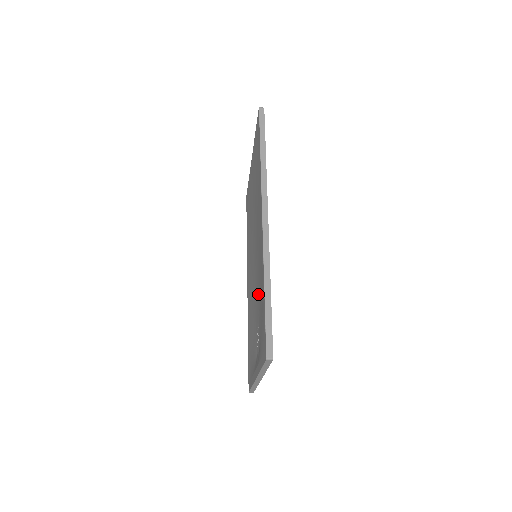
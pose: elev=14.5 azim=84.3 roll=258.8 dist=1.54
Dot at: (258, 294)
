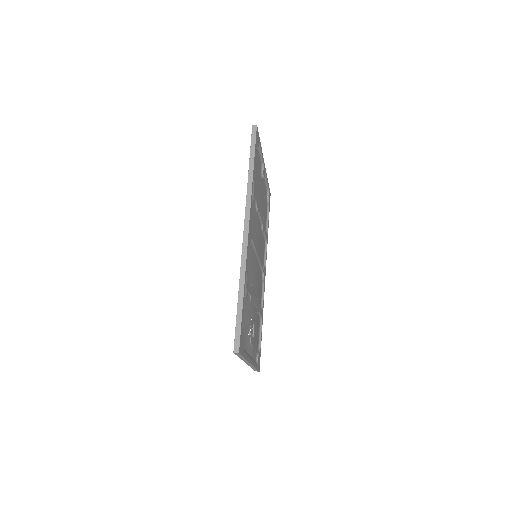
Dot at: occluded
